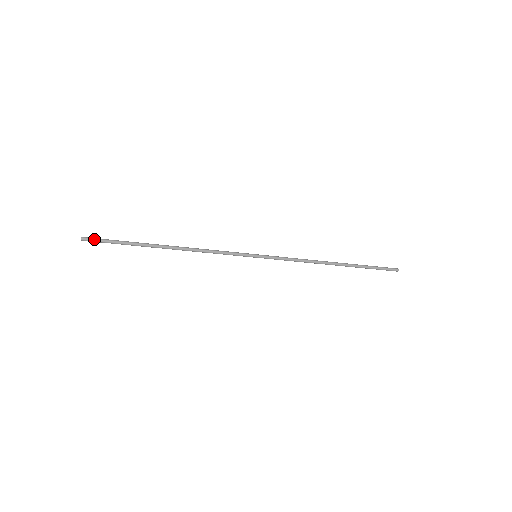
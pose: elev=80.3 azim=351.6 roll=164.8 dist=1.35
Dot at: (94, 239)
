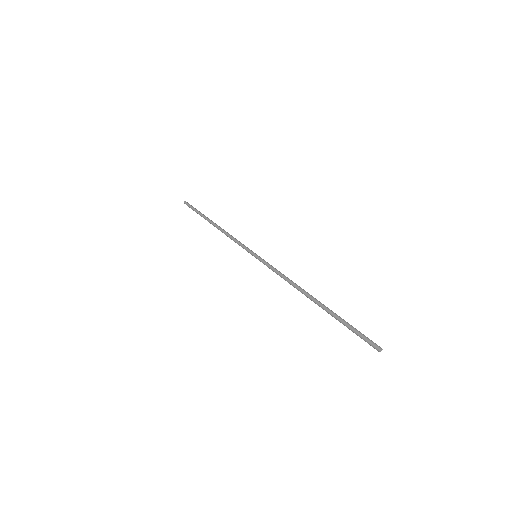
Dot at: (189, 204)
